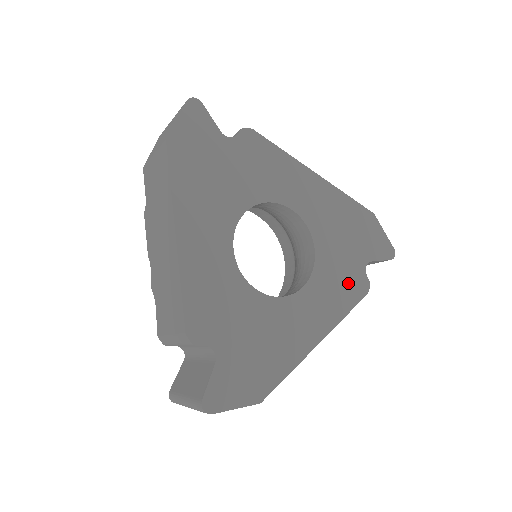
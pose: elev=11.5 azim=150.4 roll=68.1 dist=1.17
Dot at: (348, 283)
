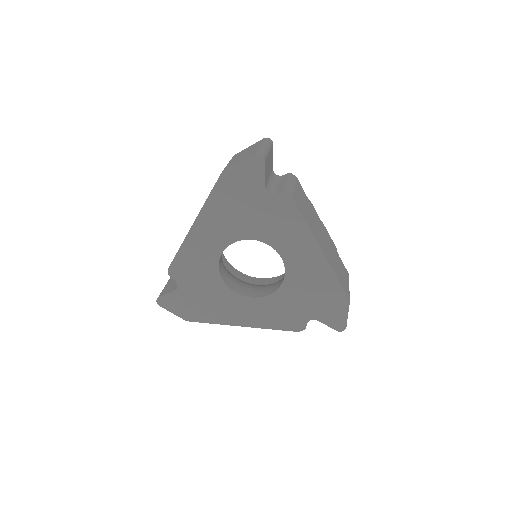
Dot at: (288, 318)
